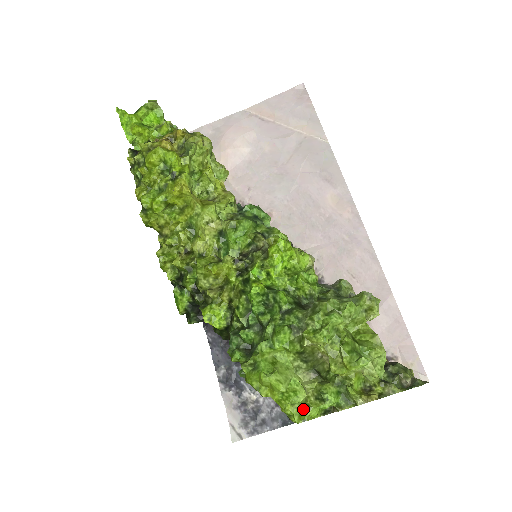
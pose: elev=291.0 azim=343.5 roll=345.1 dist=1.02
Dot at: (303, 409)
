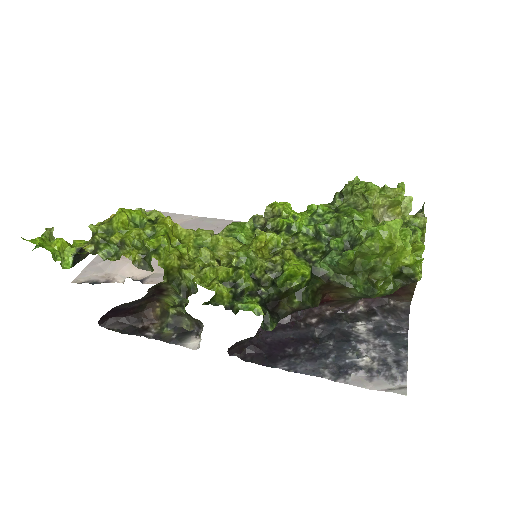
Dot at: occluded
